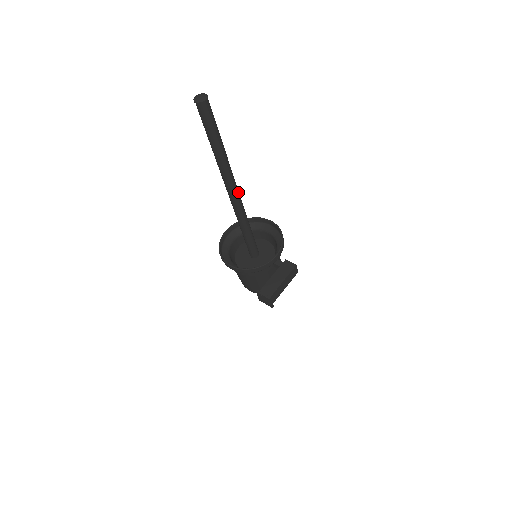
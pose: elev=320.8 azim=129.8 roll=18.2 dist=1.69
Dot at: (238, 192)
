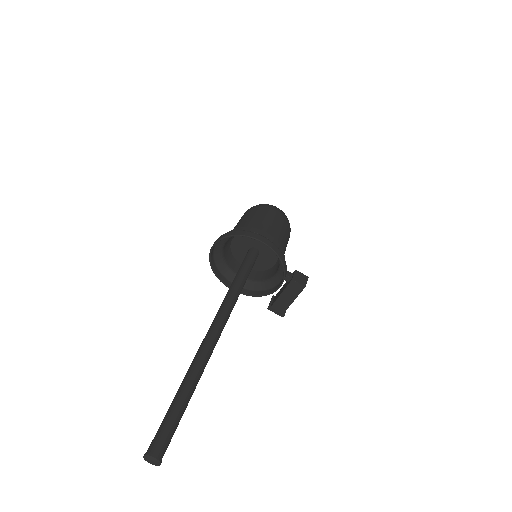
Dot at: (220, 333)
